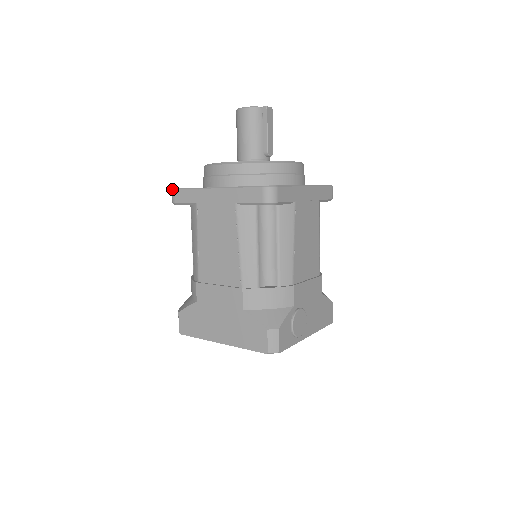
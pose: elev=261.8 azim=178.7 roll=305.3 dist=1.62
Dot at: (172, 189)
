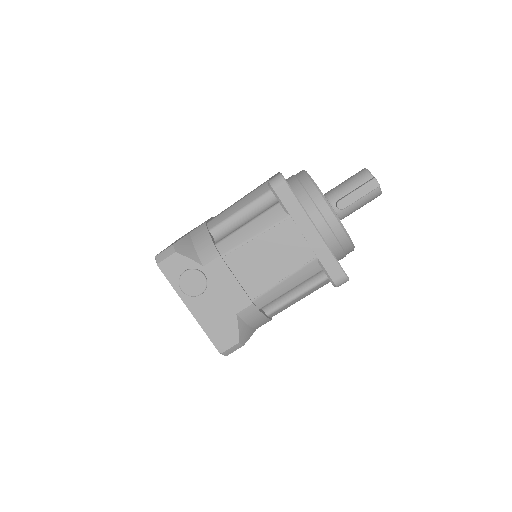
Dot at: occluded
